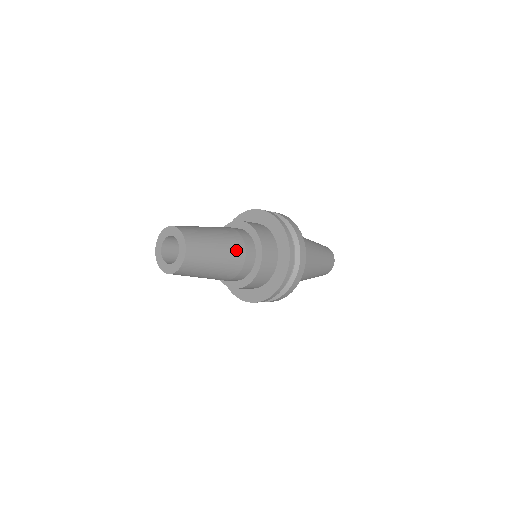
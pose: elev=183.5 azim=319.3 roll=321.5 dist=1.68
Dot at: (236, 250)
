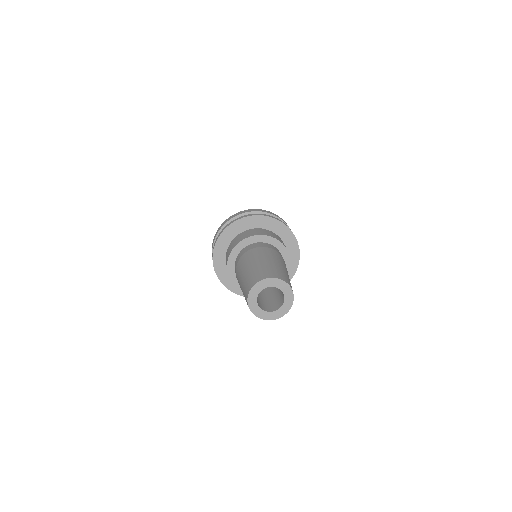
Dot at: occluded
